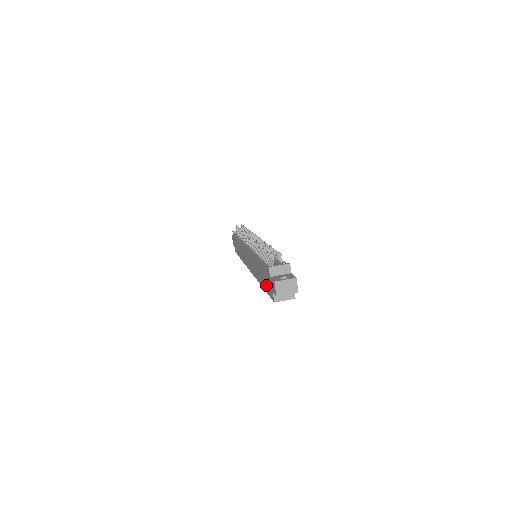
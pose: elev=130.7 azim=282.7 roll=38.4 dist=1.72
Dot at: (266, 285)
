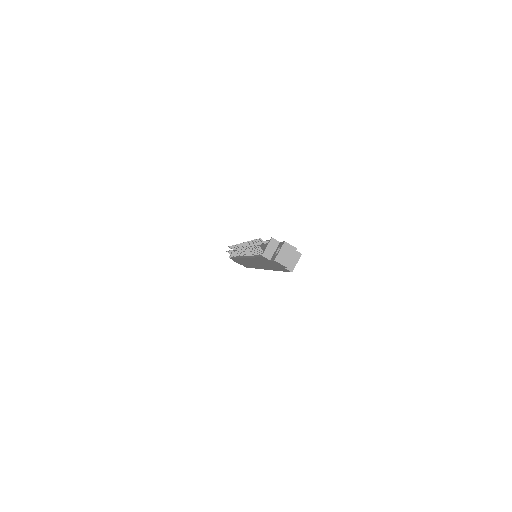
Dot at: occluded
